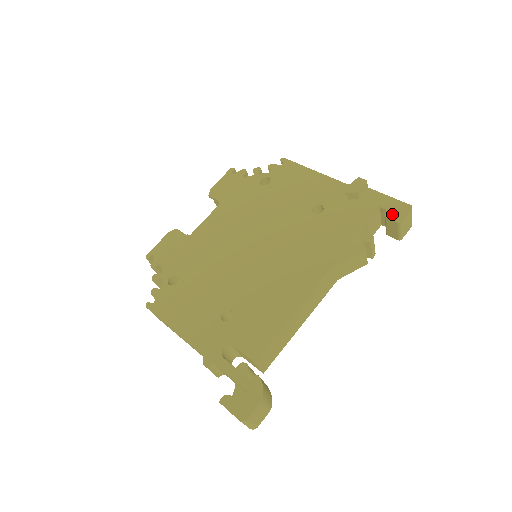
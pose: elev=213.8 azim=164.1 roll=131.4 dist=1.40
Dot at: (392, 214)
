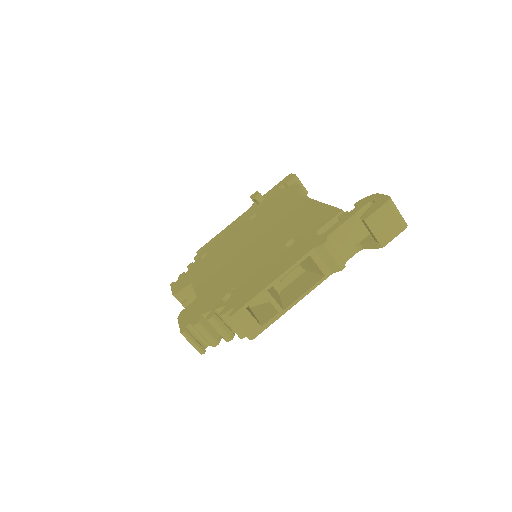
Dot at: (287, 180)
